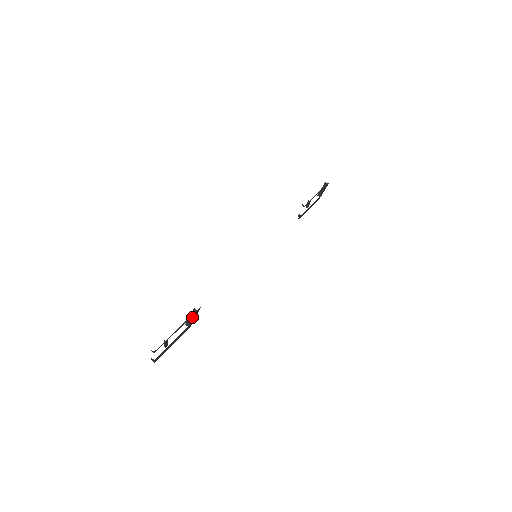
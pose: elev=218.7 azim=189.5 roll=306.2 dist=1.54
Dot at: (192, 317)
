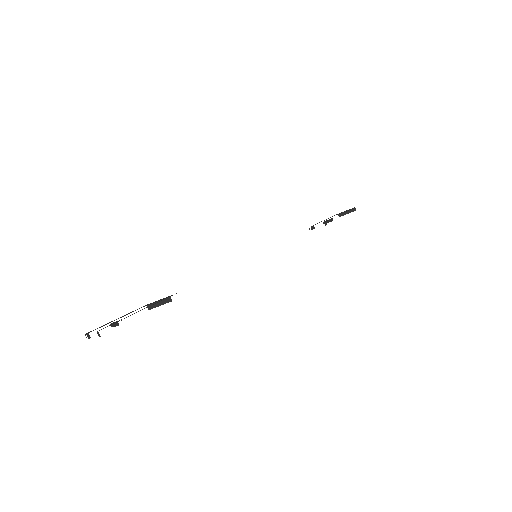
Dot at: (161, 304)
